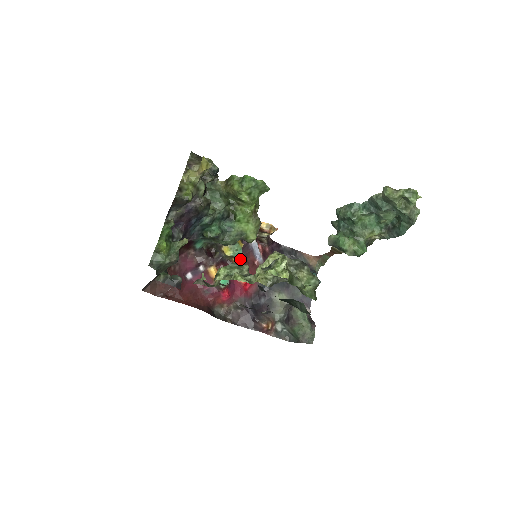
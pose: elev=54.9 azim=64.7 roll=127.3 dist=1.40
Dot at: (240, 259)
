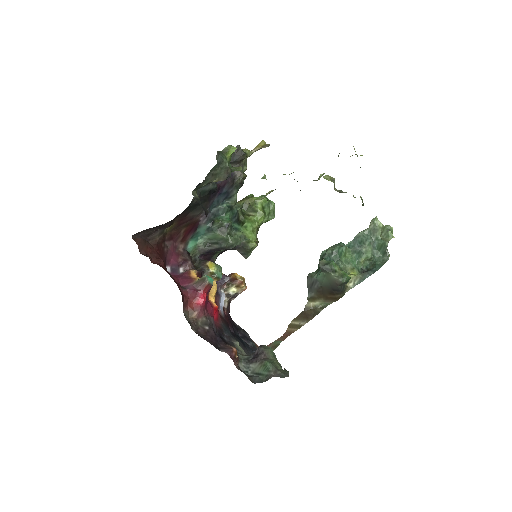
Dot at: (216, 285)
